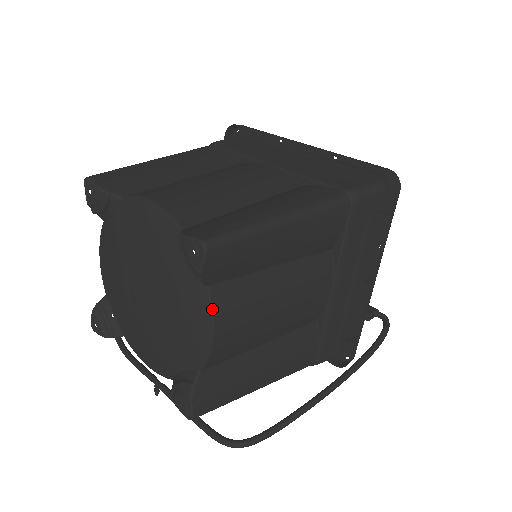
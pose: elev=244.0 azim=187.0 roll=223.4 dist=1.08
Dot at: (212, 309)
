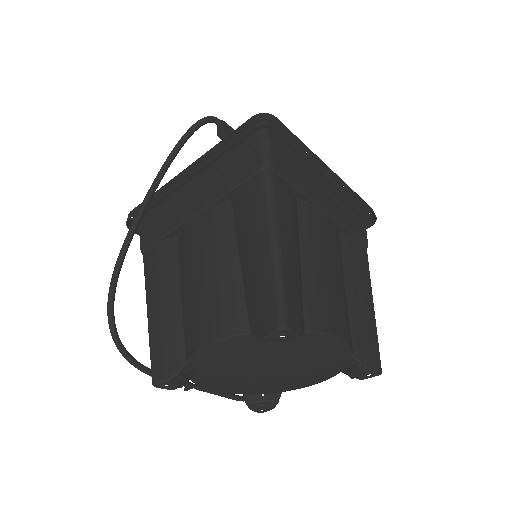
Dot at: occluded
